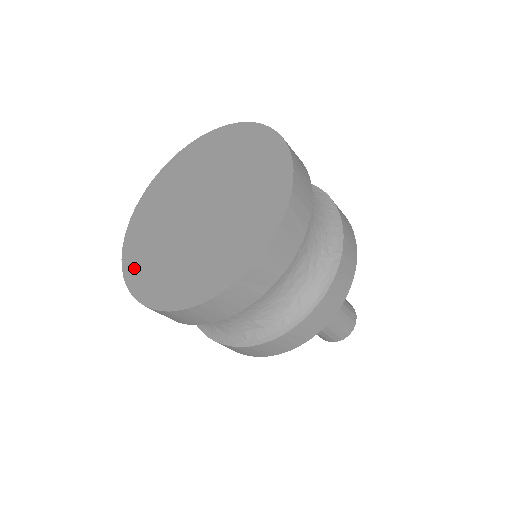
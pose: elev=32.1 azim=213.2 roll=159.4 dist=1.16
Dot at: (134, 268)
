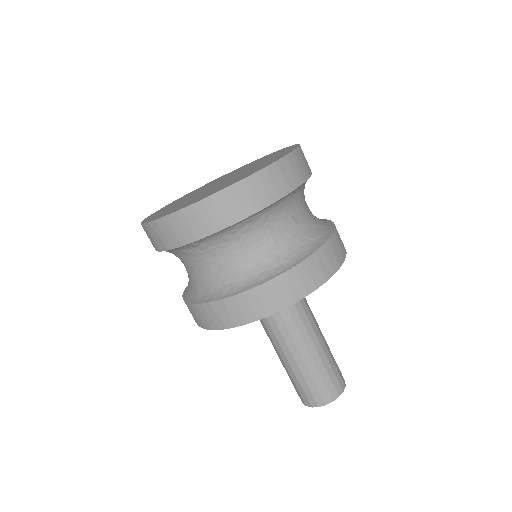
Dot at: (153, 216)
